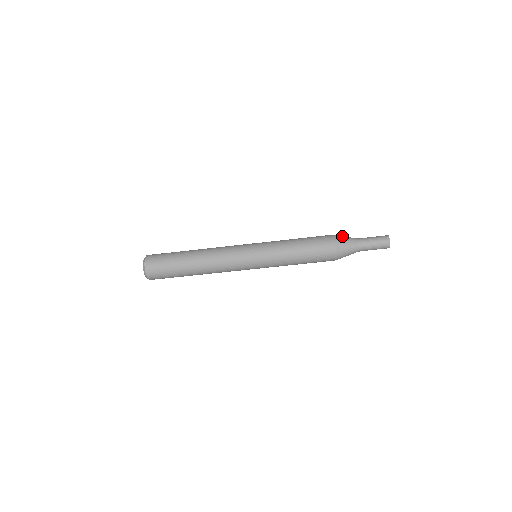
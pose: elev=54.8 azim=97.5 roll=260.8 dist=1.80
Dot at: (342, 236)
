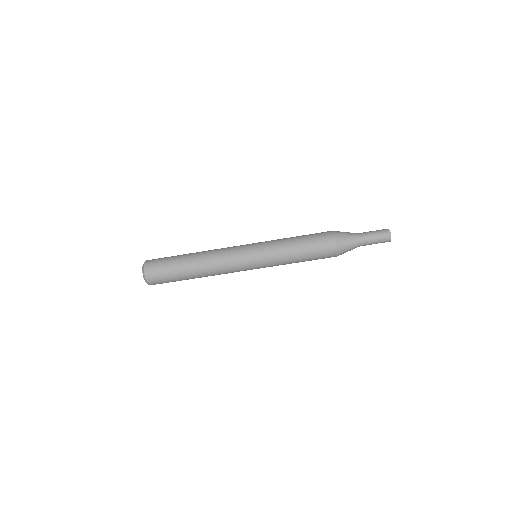
Dot at: (343, 236)
